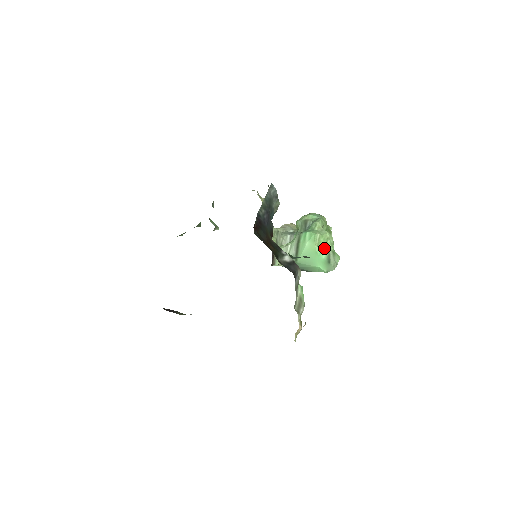
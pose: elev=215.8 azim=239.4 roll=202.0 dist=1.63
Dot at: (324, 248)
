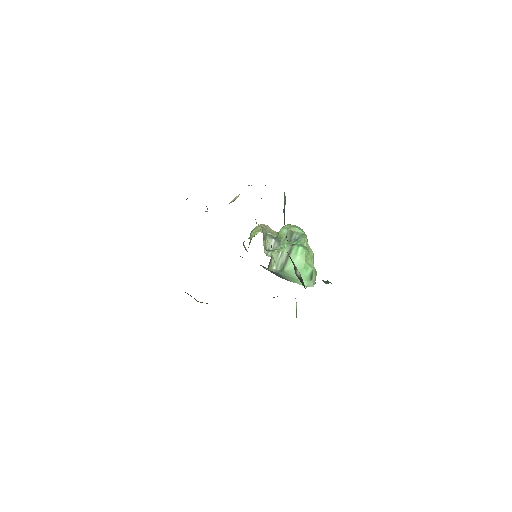
Dot at: (310, 265)
